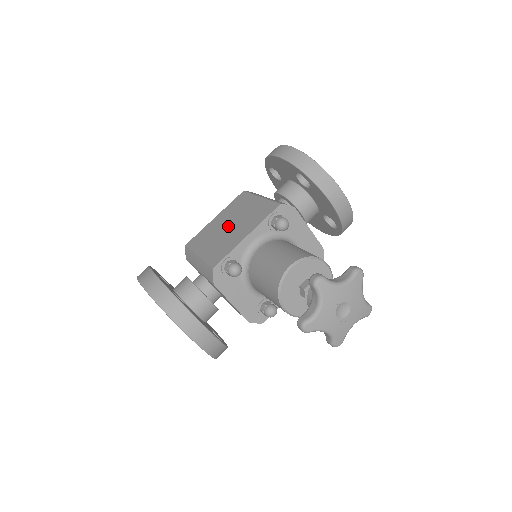
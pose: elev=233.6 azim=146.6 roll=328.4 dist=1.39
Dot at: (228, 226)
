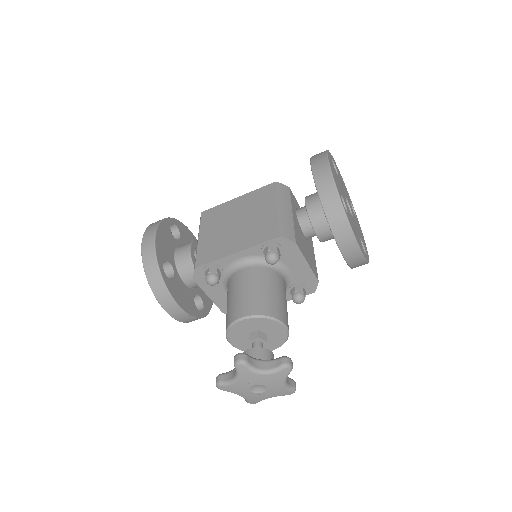
Dot at: (235, 222)
